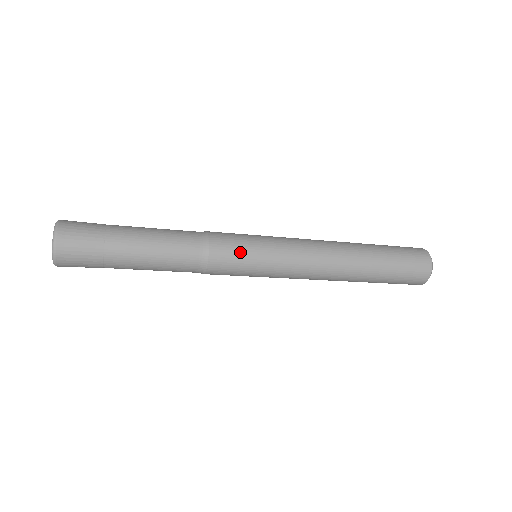
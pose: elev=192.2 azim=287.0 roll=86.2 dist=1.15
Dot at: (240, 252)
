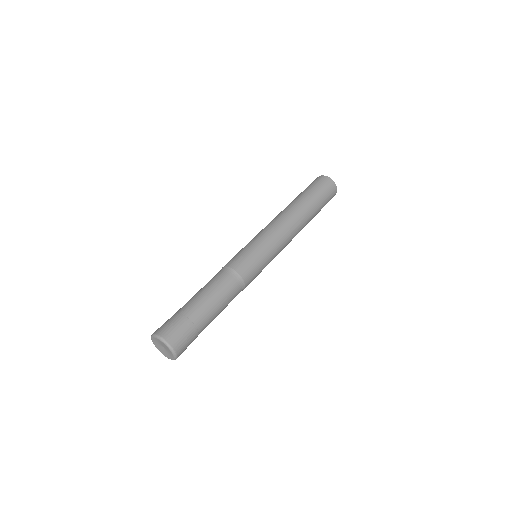
Dot at: (257, 266)
